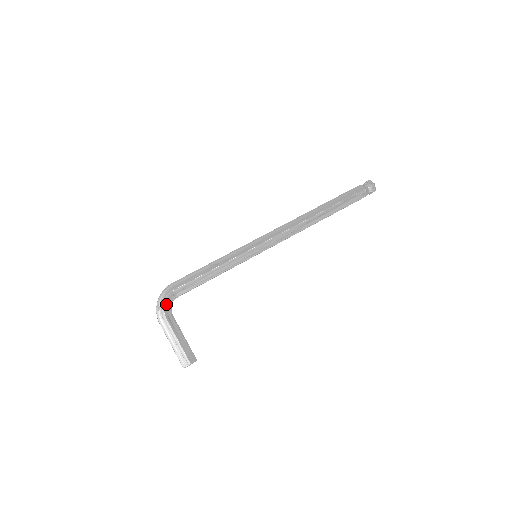
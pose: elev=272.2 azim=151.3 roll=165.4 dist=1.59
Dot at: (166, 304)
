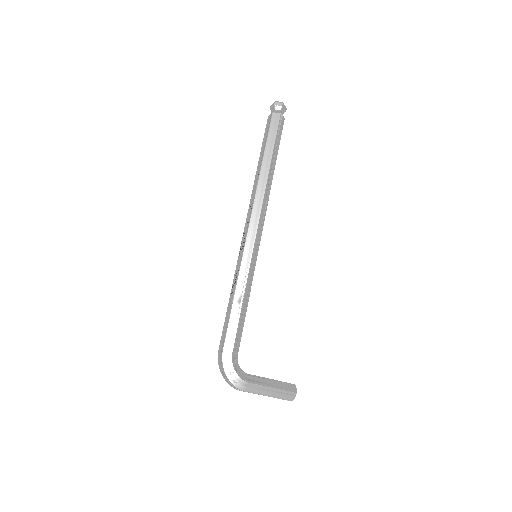
Dot at: (237, 372)
